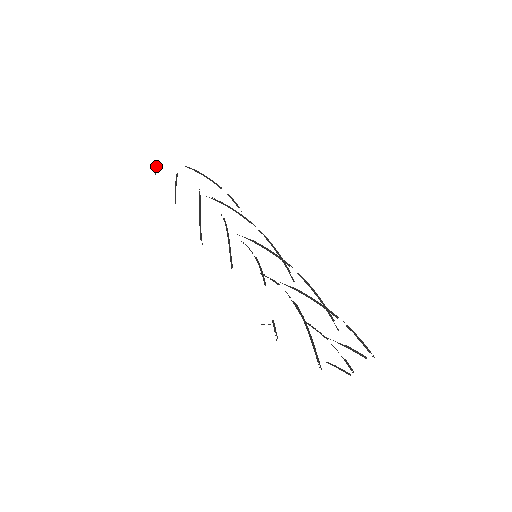
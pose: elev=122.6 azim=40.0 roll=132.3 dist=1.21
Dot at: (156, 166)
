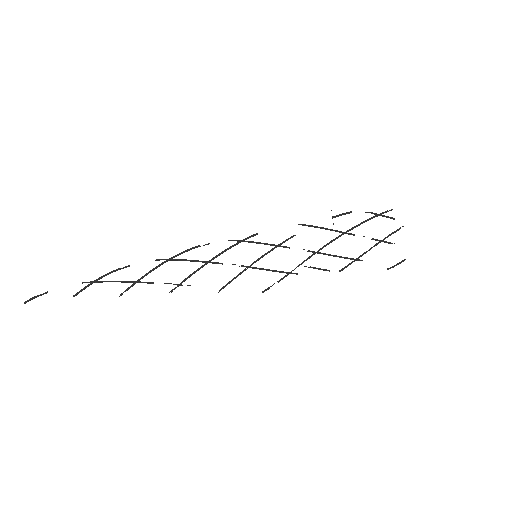
Dot at: (29, 300)
